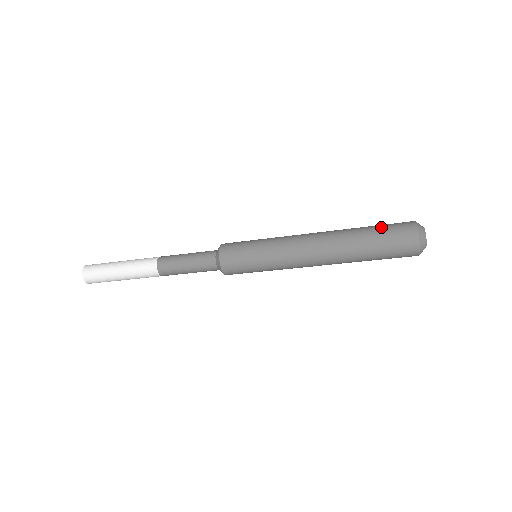
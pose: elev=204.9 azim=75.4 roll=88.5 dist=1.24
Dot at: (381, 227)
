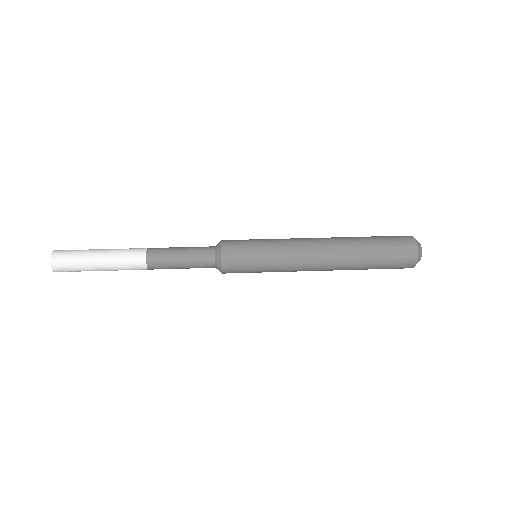
Dot at: (384, 240)
